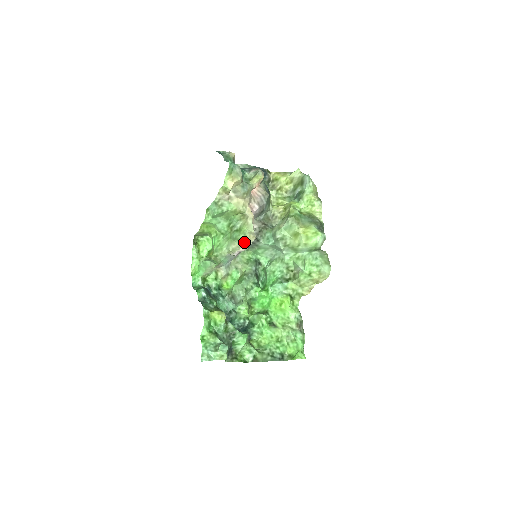
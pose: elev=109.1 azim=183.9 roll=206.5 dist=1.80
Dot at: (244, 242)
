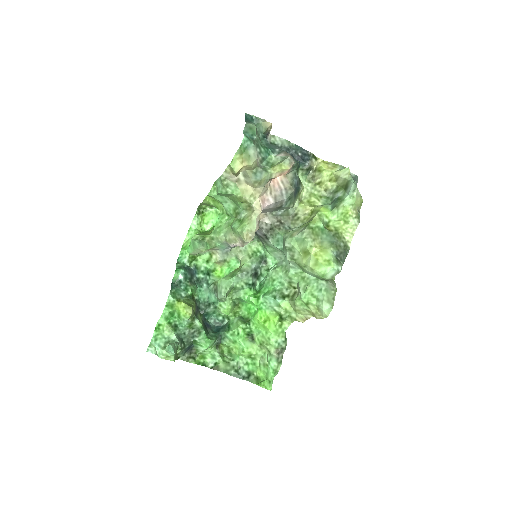
Dot at: (241, 238)
